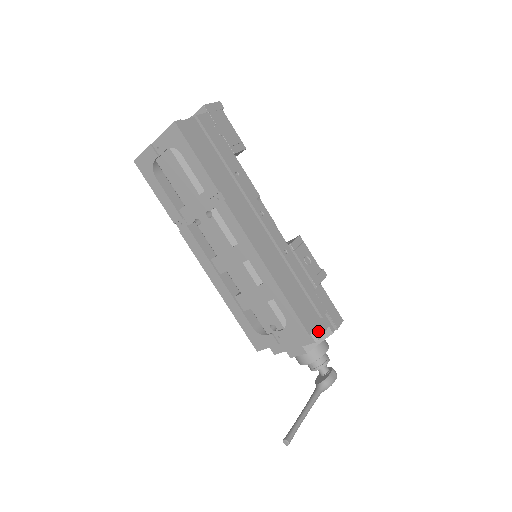
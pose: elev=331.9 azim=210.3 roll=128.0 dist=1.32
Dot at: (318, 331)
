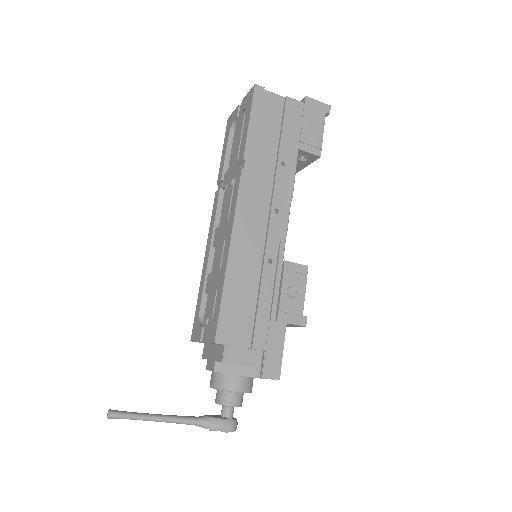
Dot at: (235, 356)
